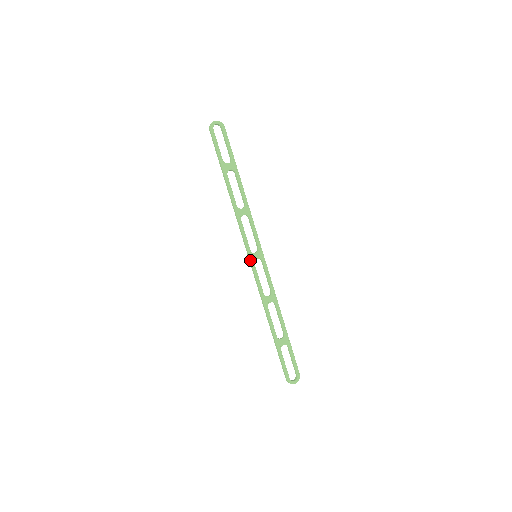
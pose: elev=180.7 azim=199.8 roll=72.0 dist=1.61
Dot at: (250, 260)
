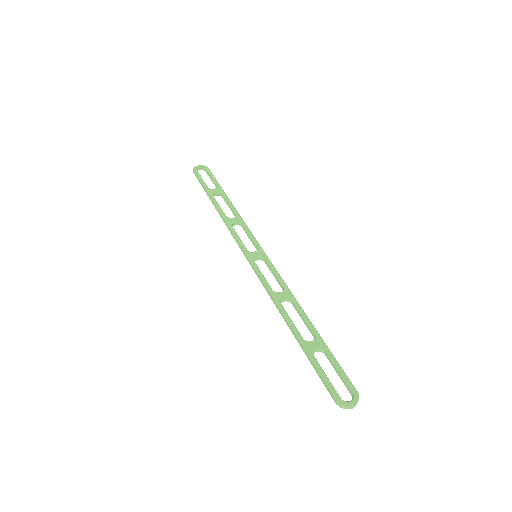
Dot at: (248, 258)
